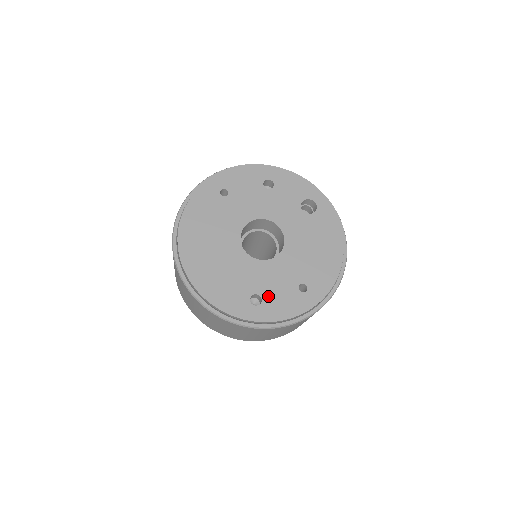
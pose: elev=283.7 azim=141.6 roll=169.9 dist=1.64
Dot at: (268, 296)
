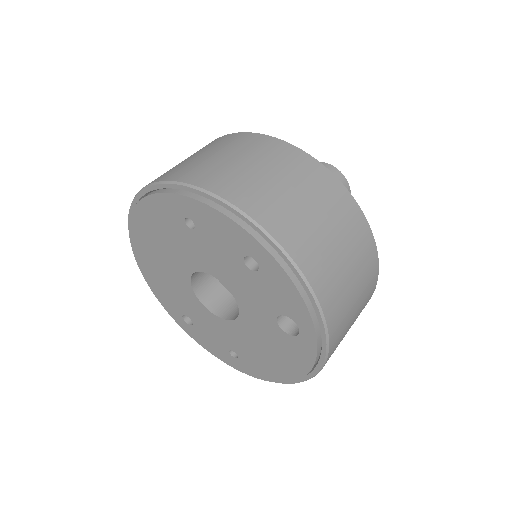
Dot at: (199, 328)
